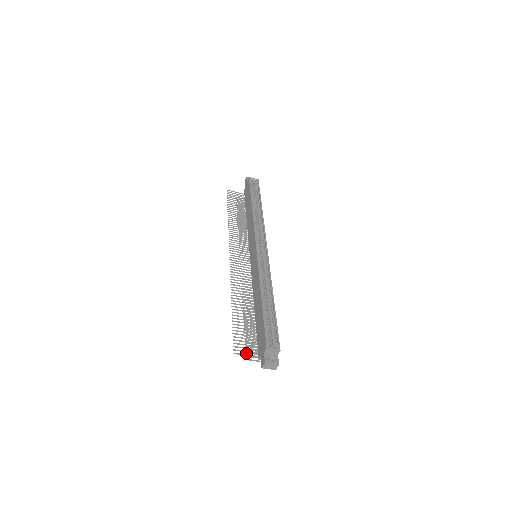
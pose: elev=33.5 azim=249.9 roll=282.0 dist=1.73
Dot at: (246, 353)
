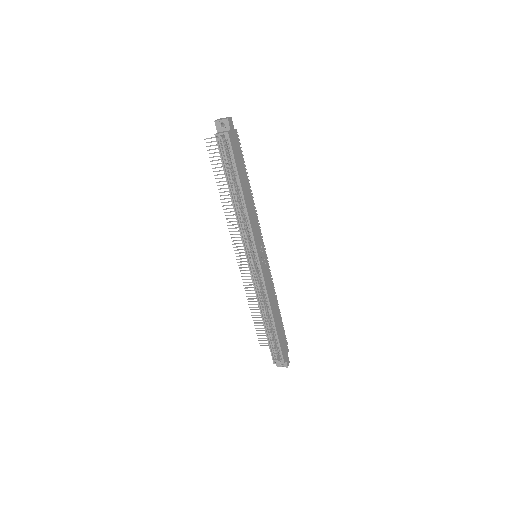
Dot at: occluded
